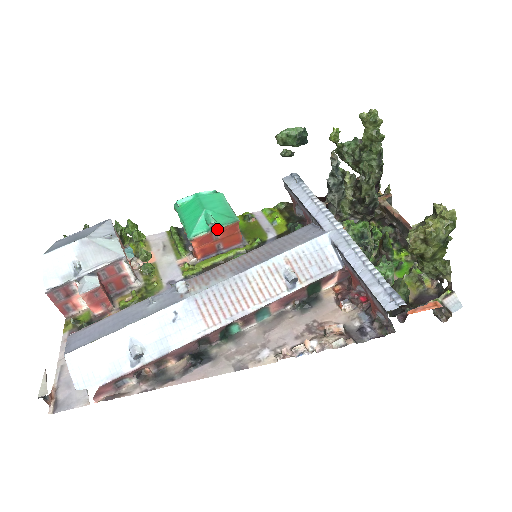
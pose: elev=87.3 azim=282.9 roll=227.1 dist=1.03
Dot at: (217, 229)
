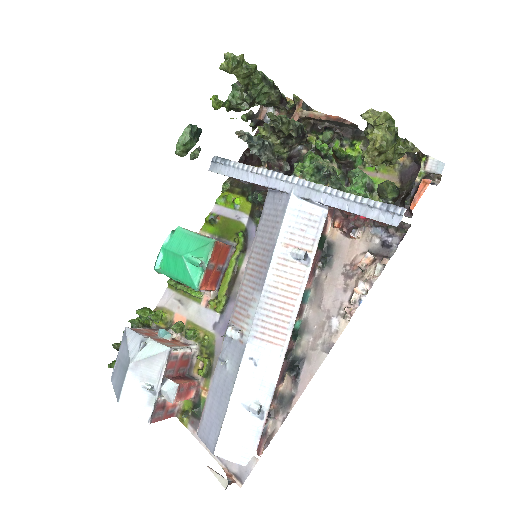
Dot at: (207, 263)
